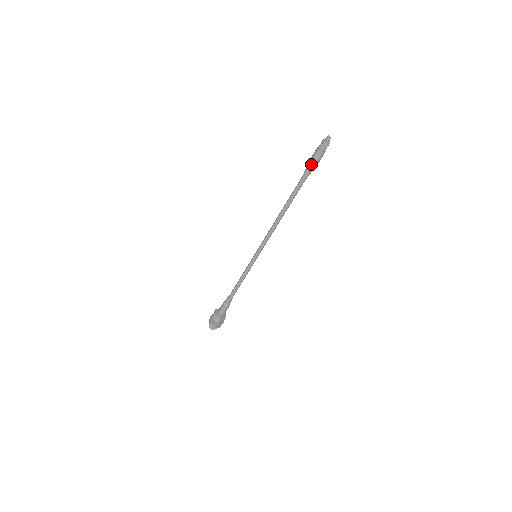
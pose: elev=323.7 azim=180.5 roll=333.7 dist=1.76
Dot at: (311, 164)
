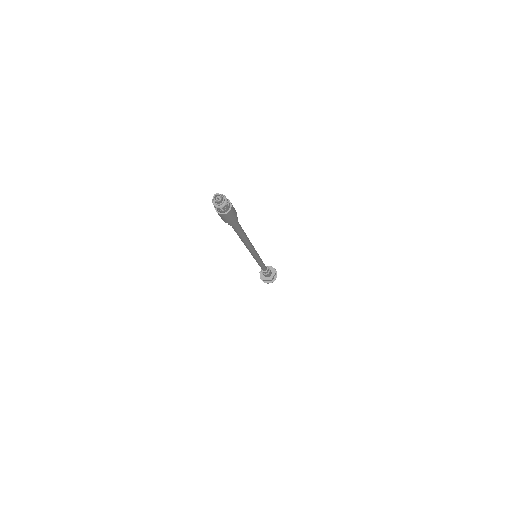
Dot at: occluded
